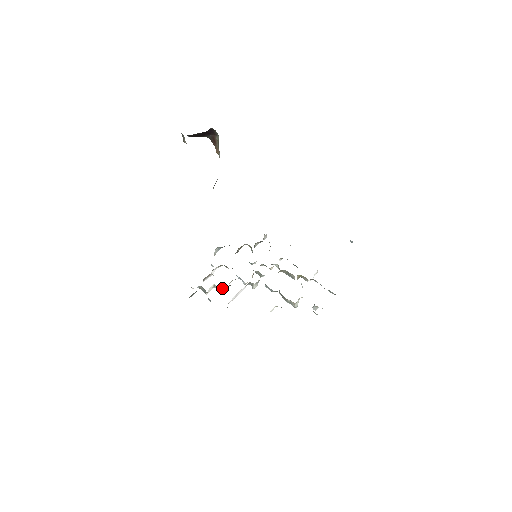
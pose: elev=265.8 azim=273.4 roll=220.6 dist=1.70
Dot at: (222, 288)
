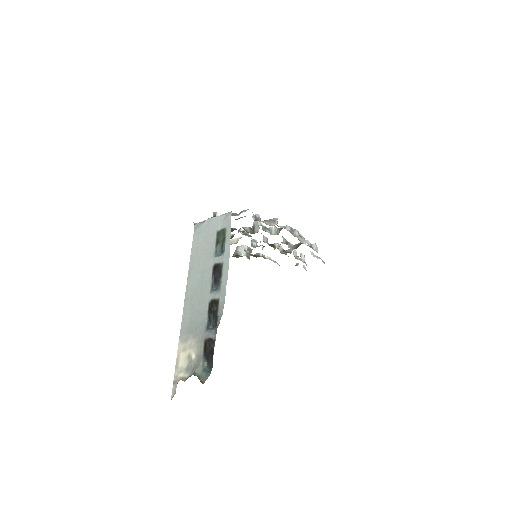
Dot at: occluded
